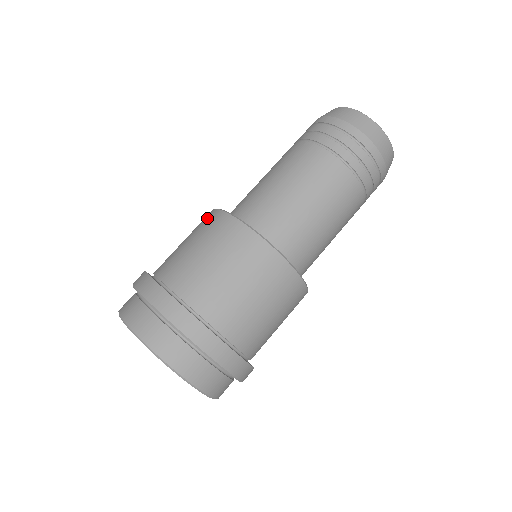
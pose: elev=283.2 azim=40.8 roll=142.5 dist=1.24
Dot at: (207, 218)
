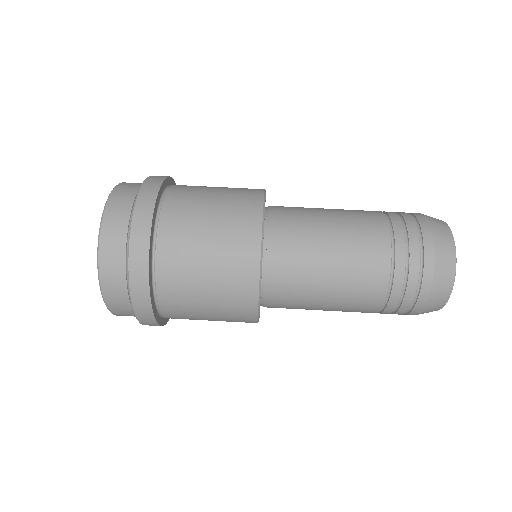
Dot at: (248, 206)
